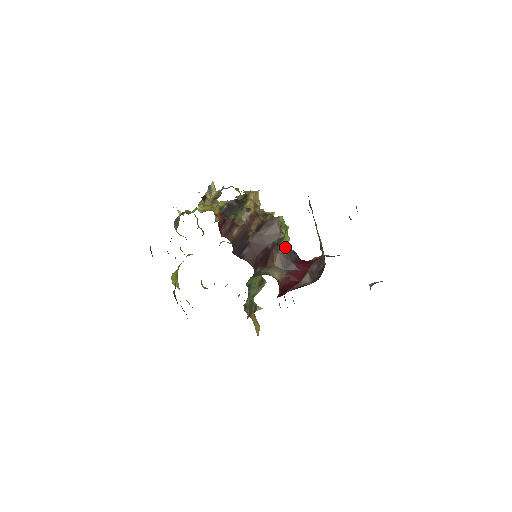
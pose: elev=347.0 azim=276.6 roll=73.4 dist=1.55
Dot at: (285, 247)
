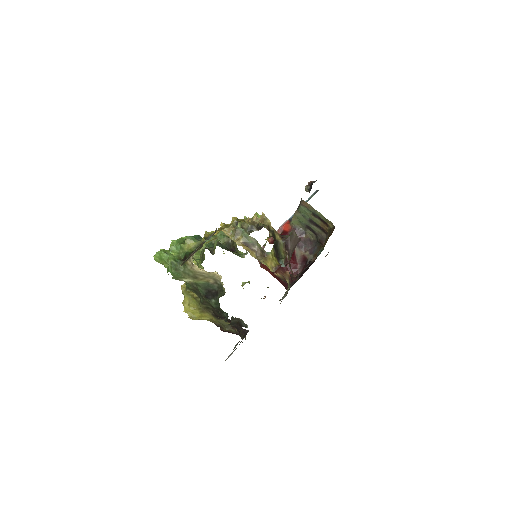
Dot at: occluded
